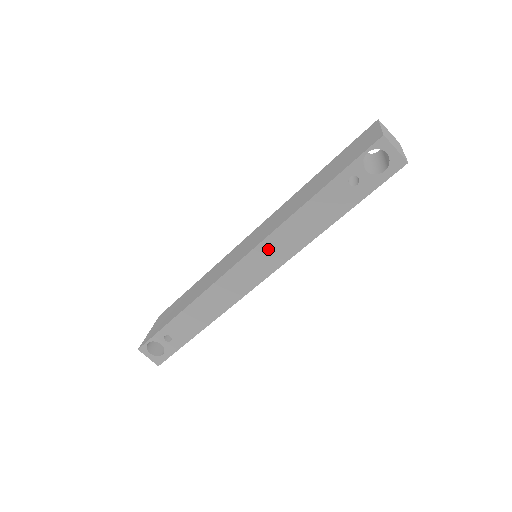
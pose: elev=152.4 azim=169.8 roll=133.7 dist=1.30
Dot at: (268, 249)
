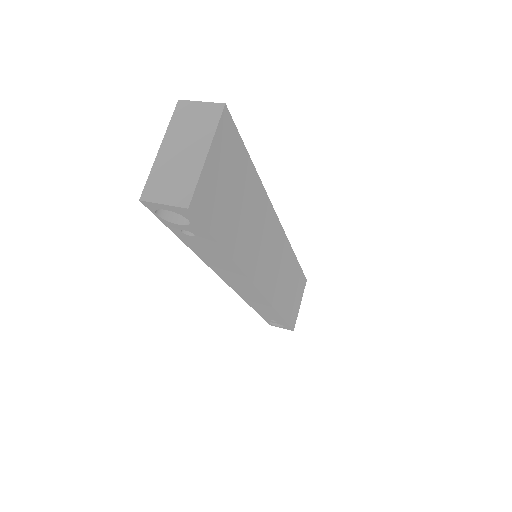
Dot at: (230, 279)
